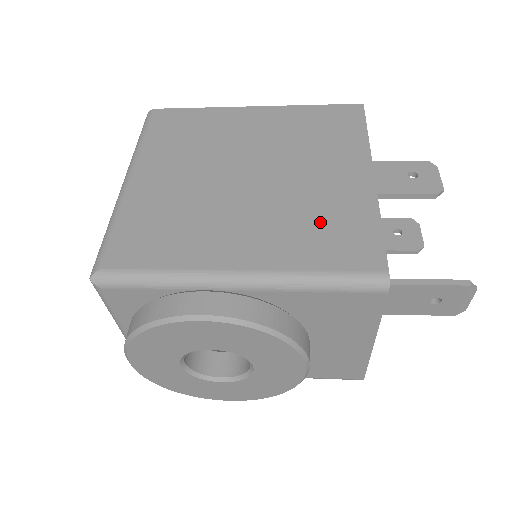
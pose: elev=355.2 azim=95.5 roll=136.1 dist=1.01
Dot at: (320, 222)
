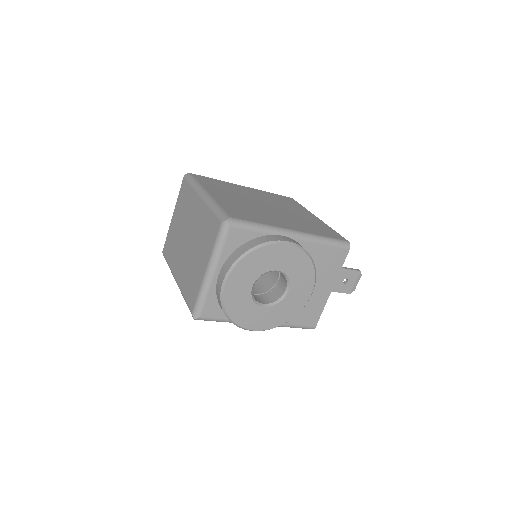
Dot at: (311, 225)
